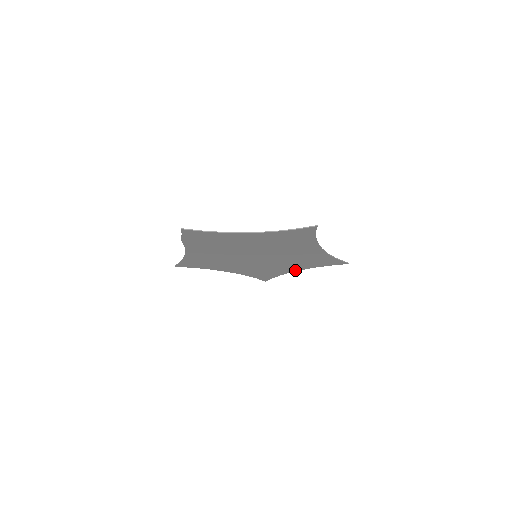
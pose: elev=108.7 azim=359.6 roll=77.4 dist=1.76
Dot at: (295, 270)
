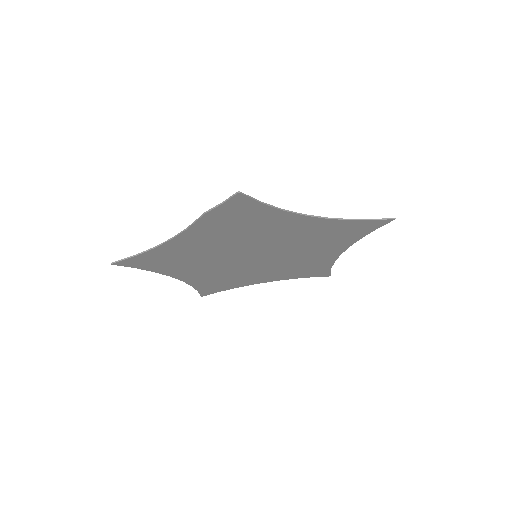
Dot at: (263, 281)
